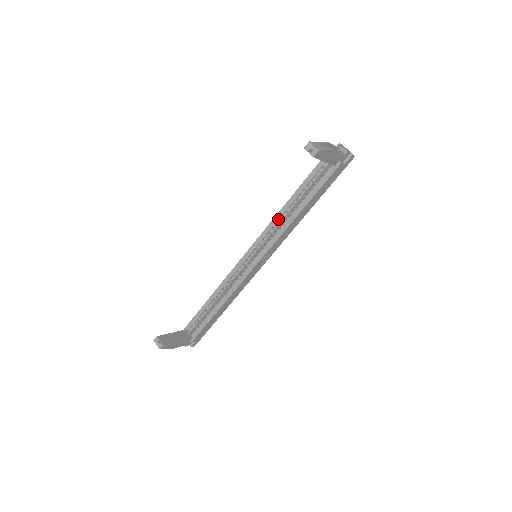
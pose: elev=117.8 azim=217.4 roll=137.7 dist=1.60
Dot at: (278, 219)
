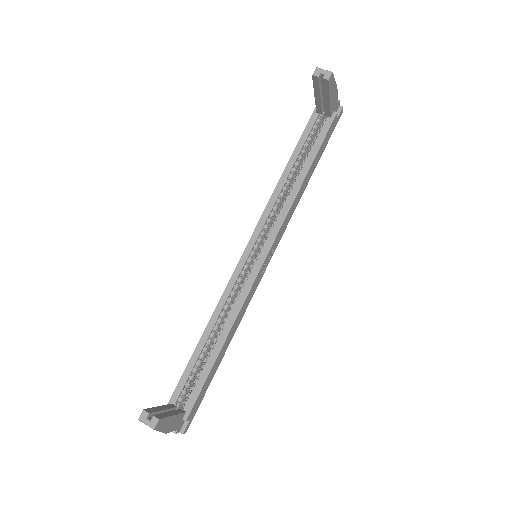
Dot at: (277, 196)
